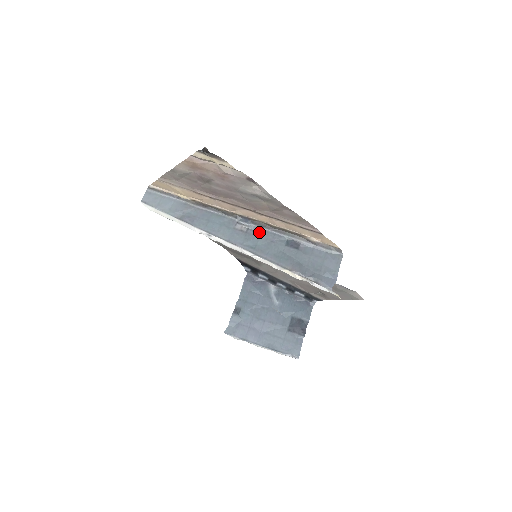
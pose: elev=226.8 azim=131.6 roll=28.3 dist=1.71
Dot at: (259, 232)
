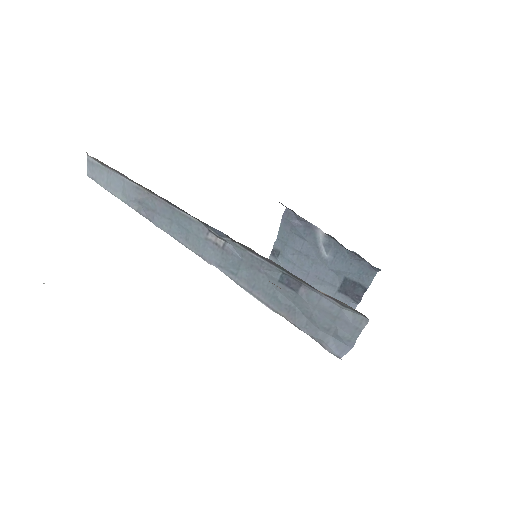
Dot at: (240, 253)
